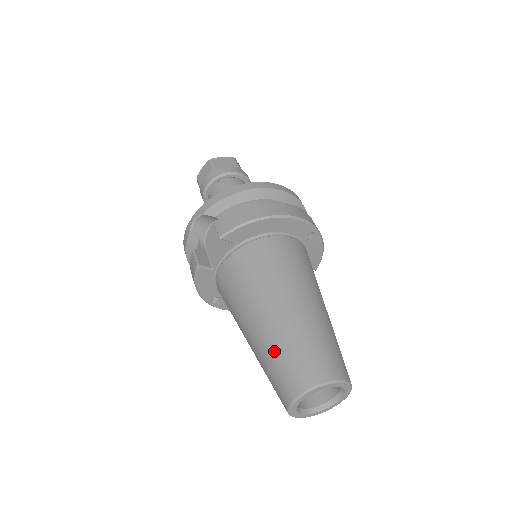
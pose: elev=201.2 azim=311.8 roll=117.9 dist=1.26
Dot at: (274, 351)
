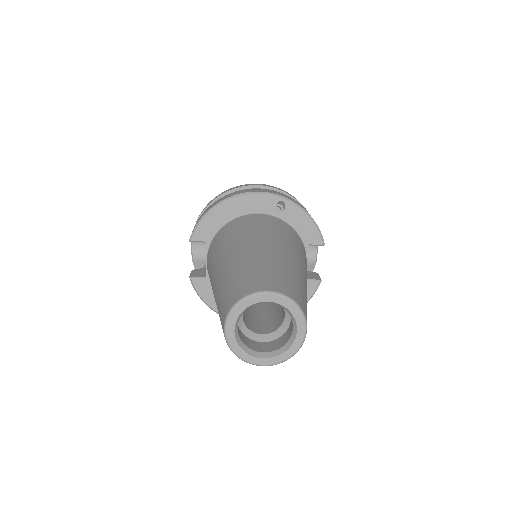
Dot at: (217, 301)
